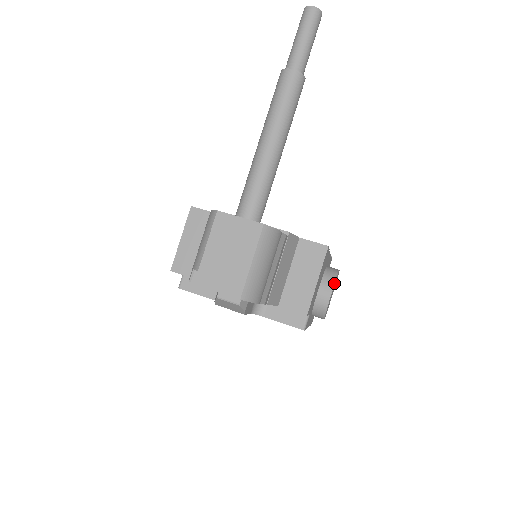
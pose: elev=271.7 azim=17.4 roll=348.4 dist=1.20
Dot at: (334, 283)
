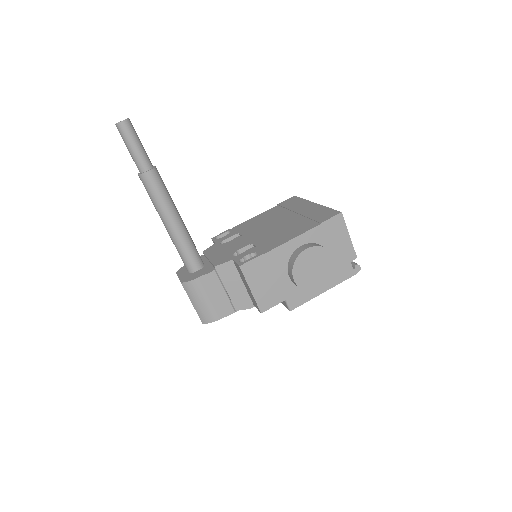
Dot at: (292, 271)
